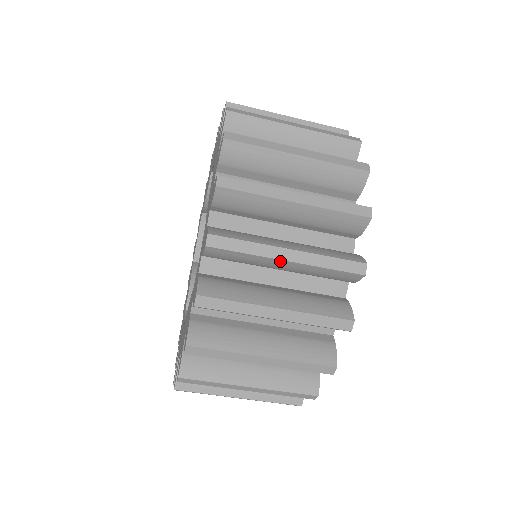
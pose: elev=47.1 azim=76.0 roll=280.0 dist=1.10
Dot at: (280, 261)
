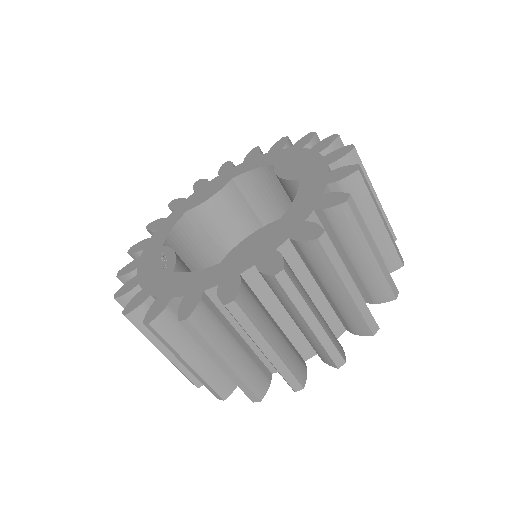
Dot at: (379, 218)
